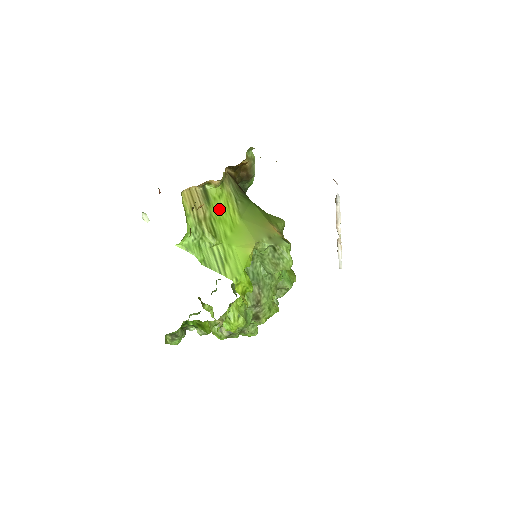
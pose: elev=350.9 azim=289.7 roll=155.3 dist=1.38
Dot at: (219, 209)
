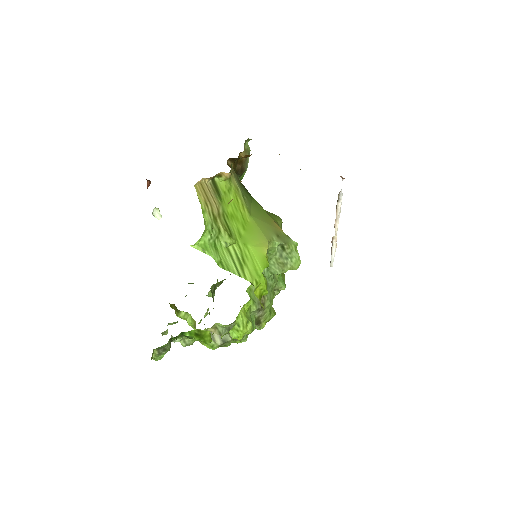
Dot at: (230, 205)
